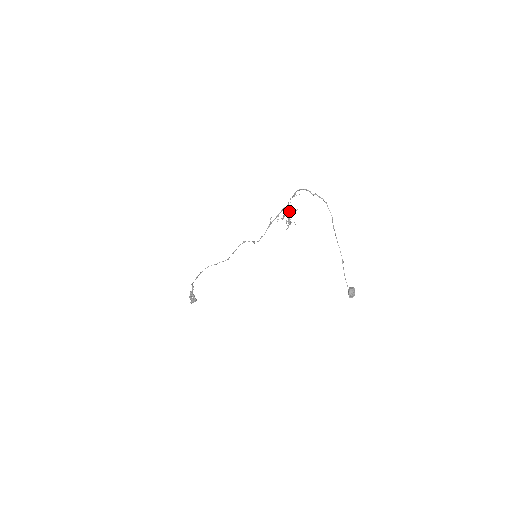
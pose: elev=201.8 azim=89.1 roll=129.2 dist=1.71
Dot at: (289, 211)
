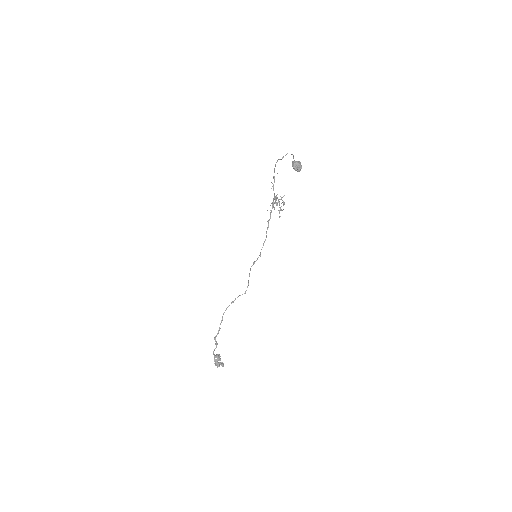
Dot at: (275, 196)
